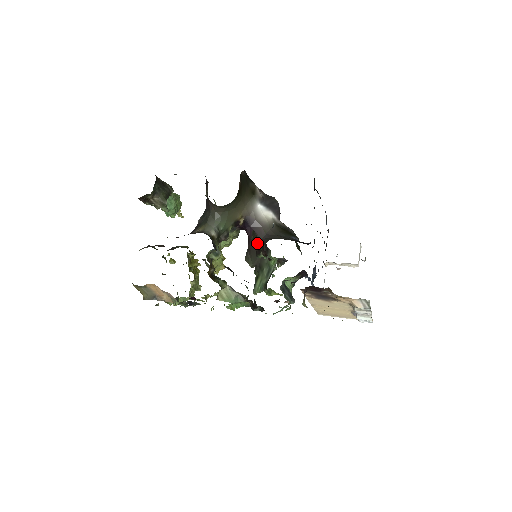
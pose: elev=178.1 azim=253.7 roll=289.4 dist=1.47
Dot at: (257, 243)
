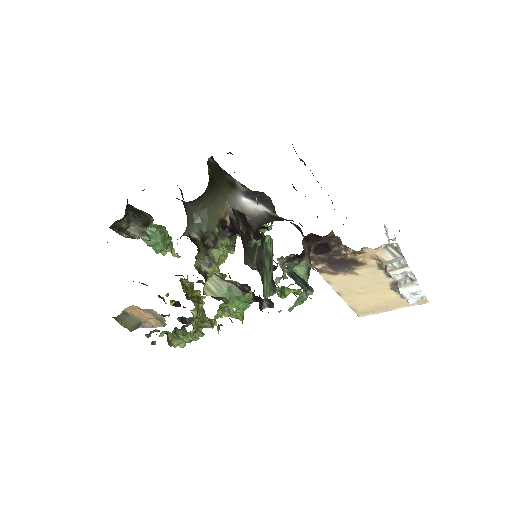
Dot at: (242, 224)
